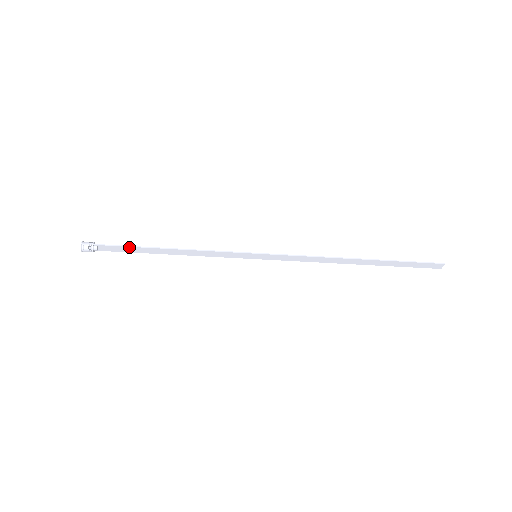
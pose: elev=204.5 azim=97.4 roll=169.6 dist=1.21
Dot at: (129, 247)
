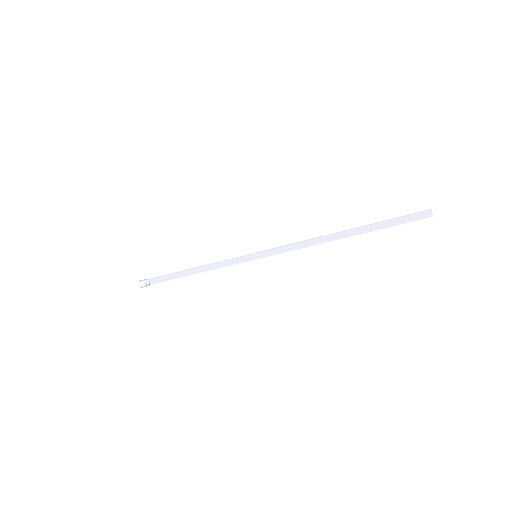
Dot at: (167, 275)
